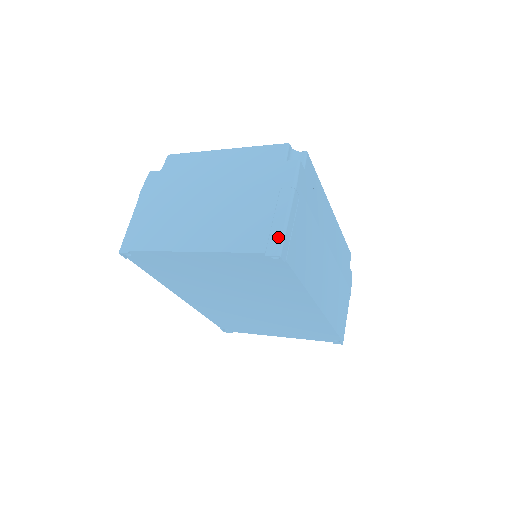
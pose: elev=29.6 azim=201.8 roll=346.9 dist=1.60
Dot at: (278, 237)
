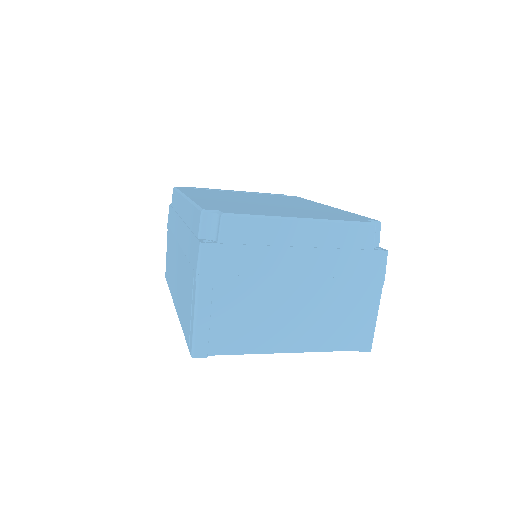
Dot at: (371, 335)
